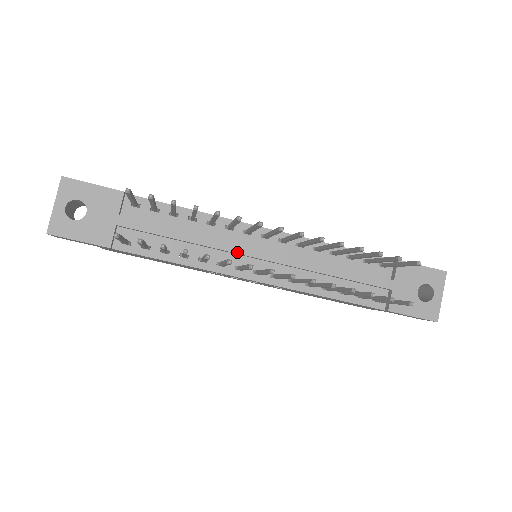
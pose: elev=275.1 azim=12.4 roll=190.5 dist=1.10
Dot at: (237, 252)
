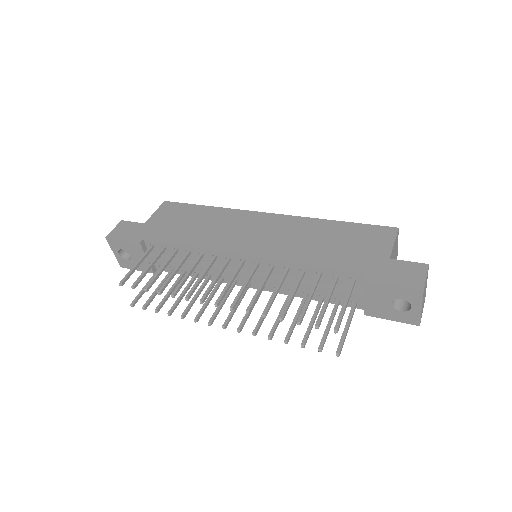
Dot at: (226, 275)
